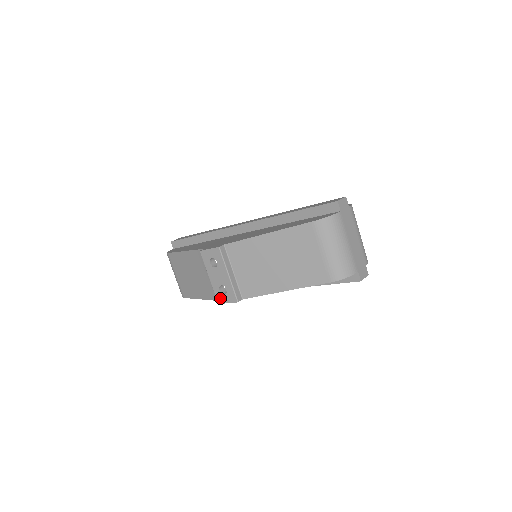
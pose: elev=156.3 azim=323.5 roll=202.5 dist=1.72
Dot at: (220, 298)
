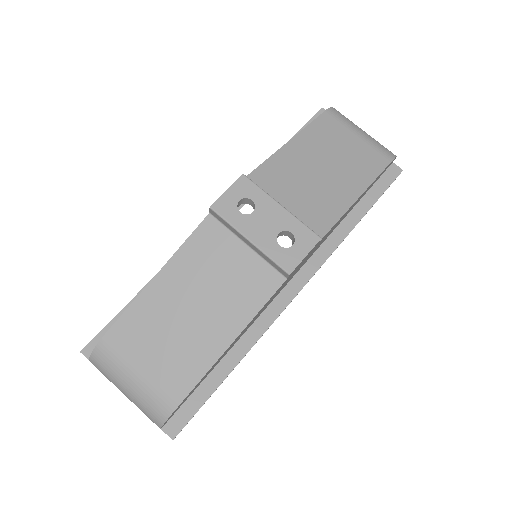
Dot at: (288, 259)
